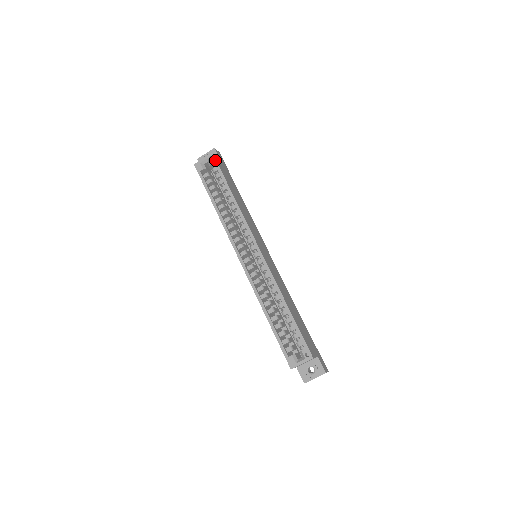
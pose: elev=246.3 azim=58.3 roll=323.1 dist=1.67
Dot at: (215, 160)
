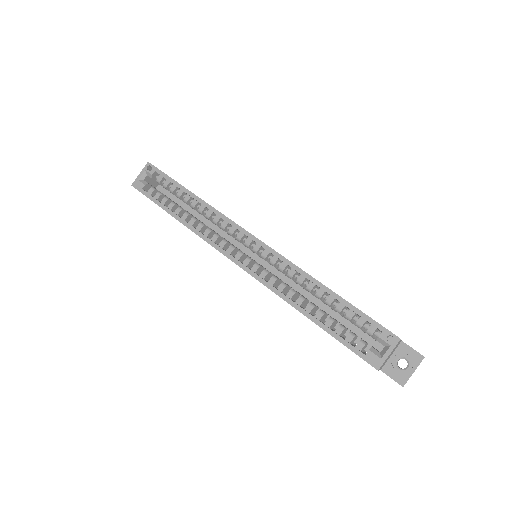
Dot at: (155, 168)
